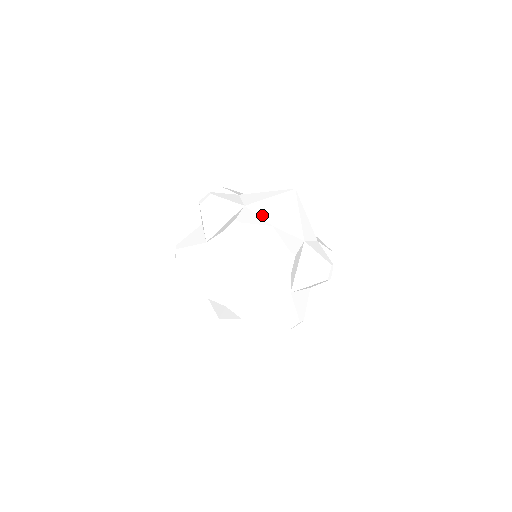
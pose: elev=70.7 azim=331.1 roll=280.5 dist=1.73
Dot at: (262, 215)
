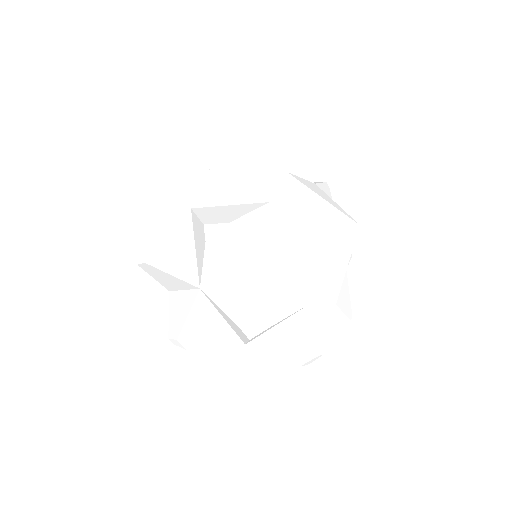
Dot at: (299, 283)
